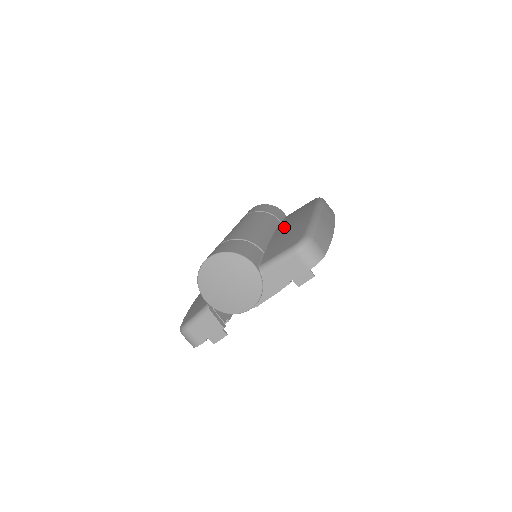
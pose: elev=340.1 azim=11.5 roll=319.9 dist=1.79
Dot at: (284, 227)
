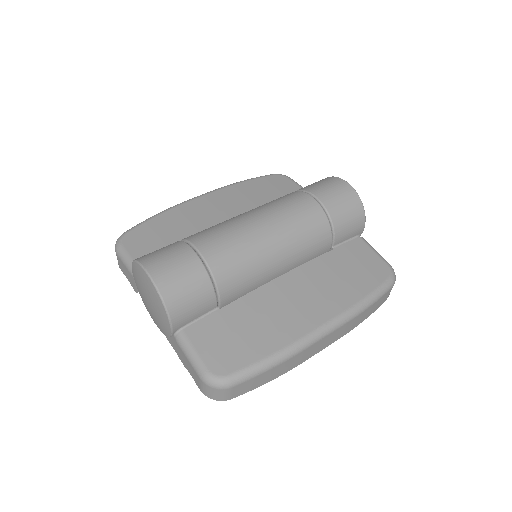
Dot at: (288, 291)
